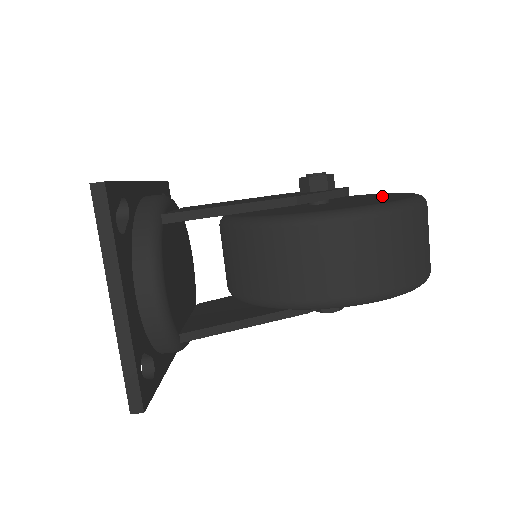
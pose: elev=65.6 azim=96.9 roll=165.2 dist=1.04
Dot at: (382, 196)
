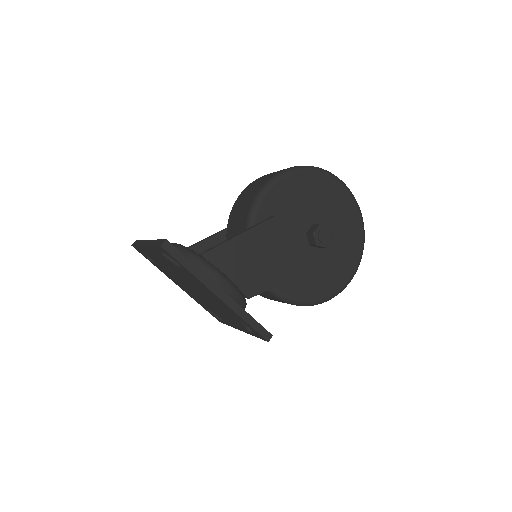
Dot at: occluded
